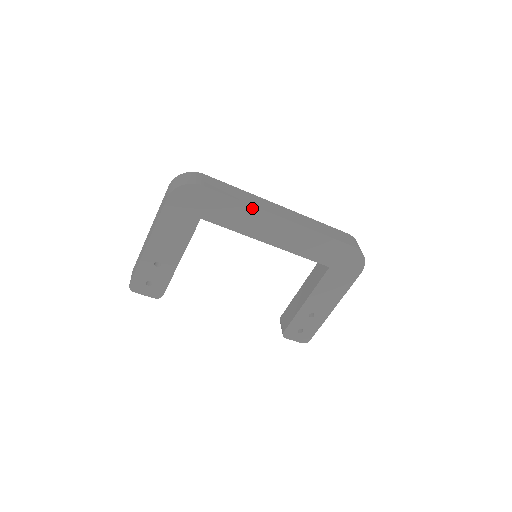
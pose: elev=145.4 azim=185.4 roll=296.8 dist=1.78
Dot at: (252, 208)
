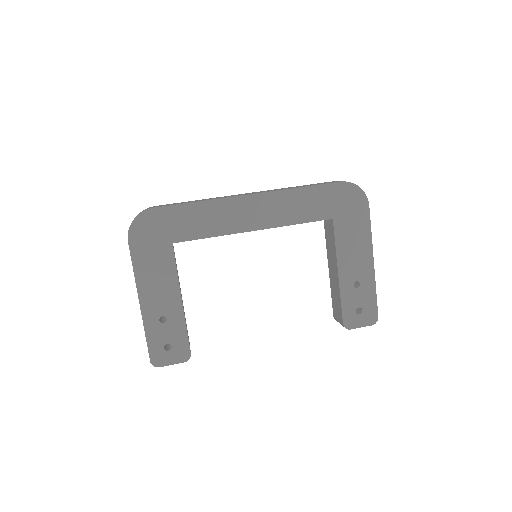
Dot at: (213, 202)
